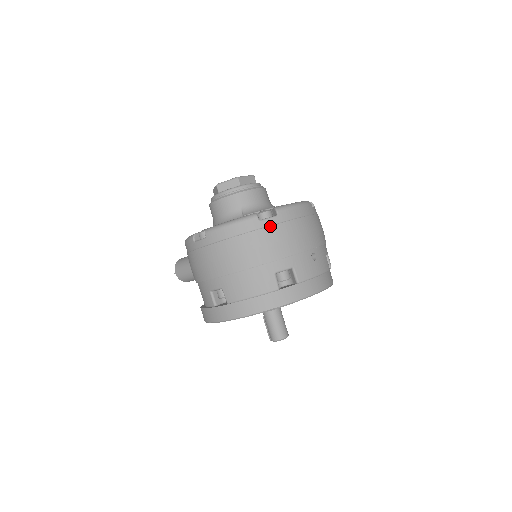
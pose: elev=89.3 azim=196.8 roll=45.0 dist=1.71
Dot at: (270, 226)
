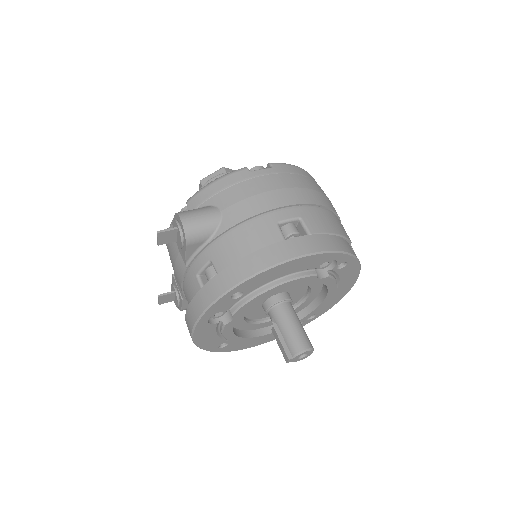
Dot at: occluded
